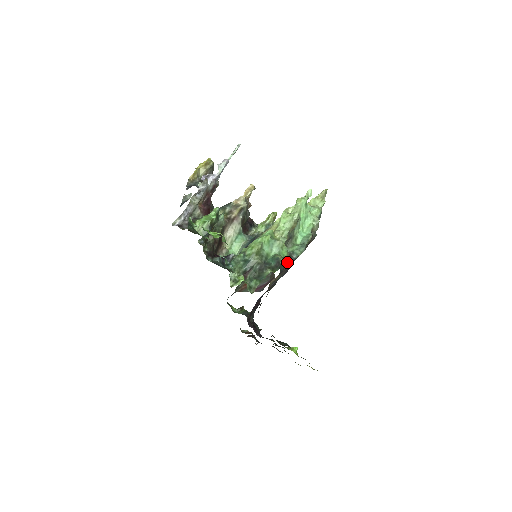
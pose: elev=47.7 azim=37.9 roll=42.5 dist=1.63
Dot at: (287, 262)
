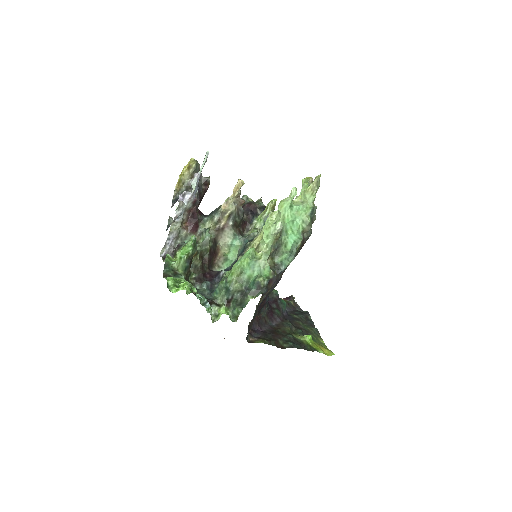
Dot at: (273, 279)
